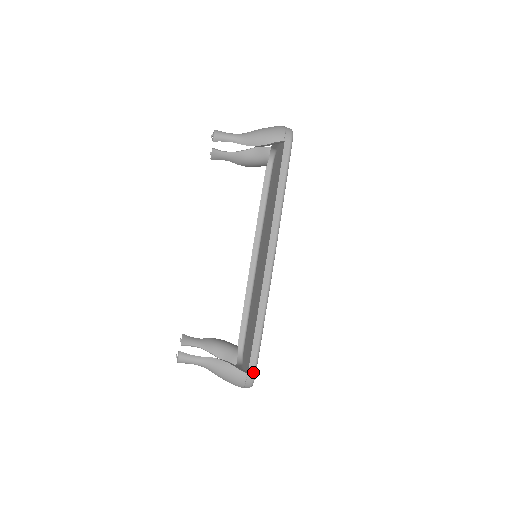
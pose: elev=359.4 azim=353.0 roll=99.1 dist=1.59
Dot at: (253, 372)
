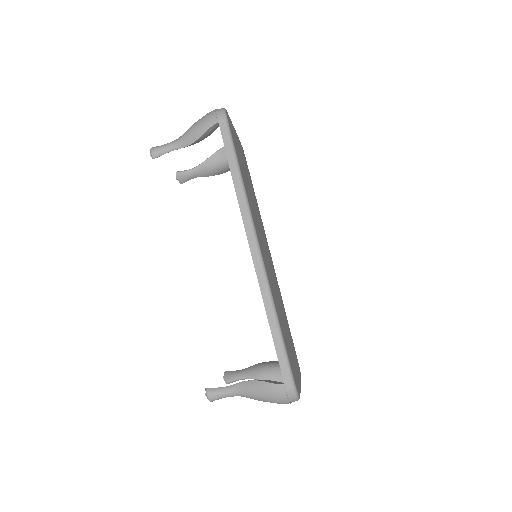
Dot at: (290, 380)
